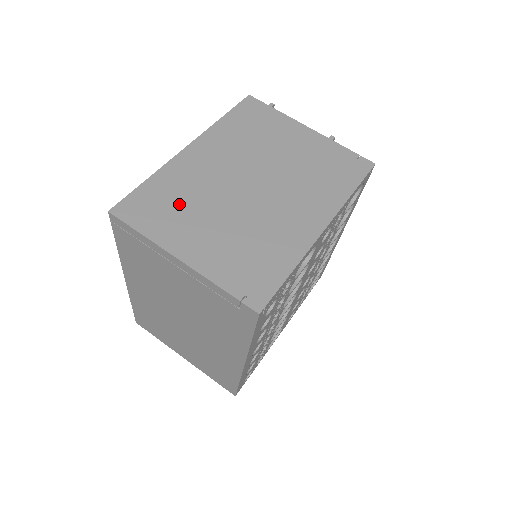
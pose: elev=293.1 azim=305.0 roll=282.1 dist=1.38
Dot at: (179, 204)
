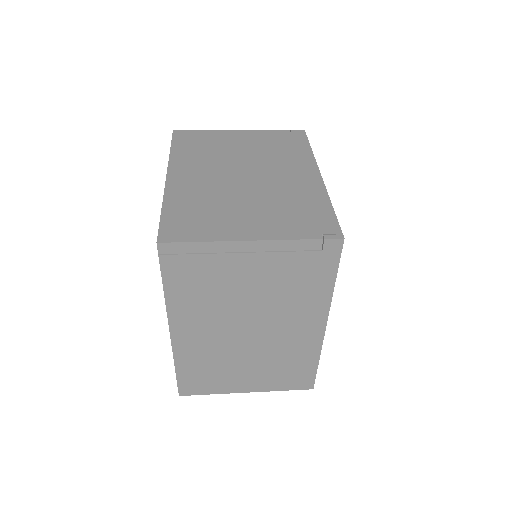
Dot at: (207, 211)
